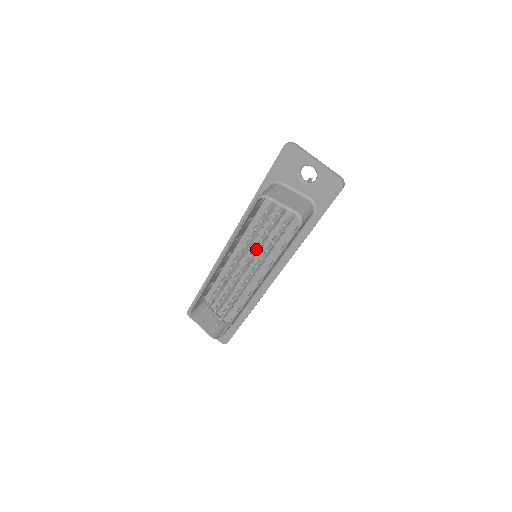
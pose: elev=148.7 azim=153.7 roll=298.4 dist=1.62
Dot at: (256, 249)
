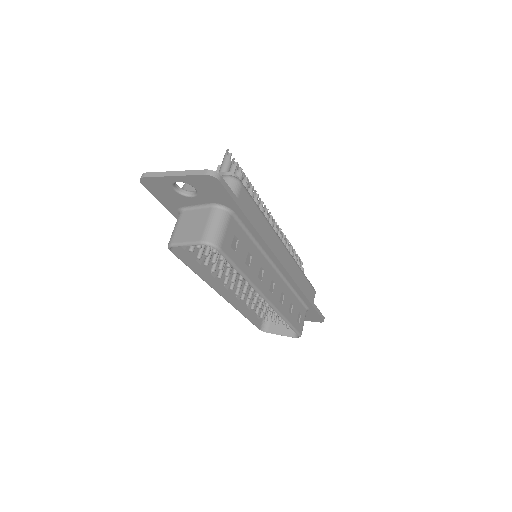
Dot at: (227, 276)
